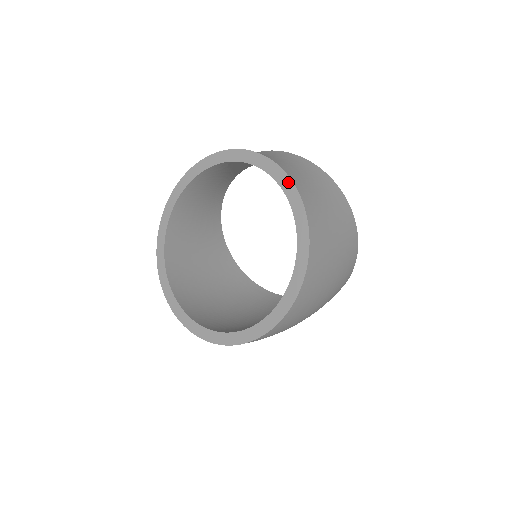
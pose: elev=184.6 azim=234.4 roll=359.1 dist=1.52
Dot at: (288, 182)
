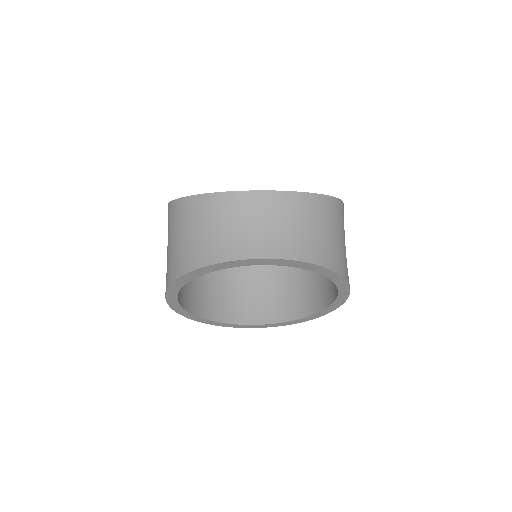
Dot at: (339, 278)
